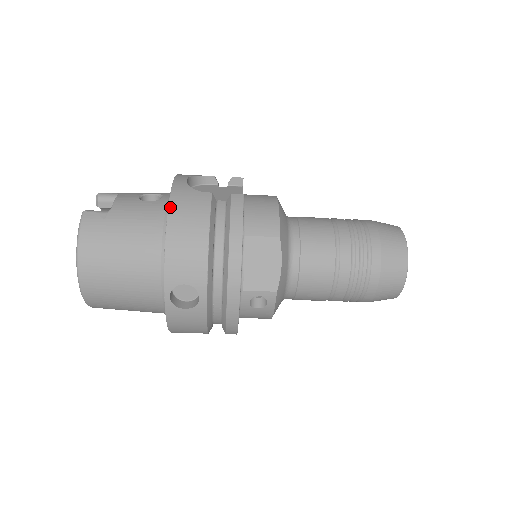
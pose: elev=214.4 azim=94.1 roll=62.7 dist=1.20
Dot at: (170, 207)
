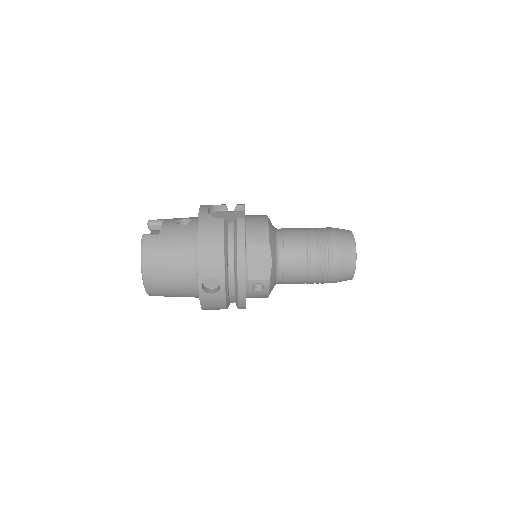
Dot at: (199, 230)
